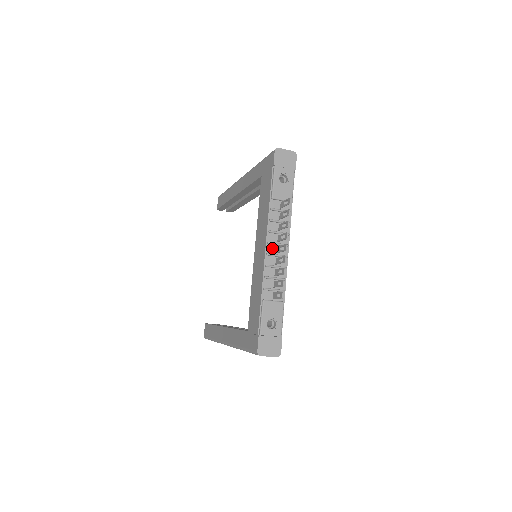
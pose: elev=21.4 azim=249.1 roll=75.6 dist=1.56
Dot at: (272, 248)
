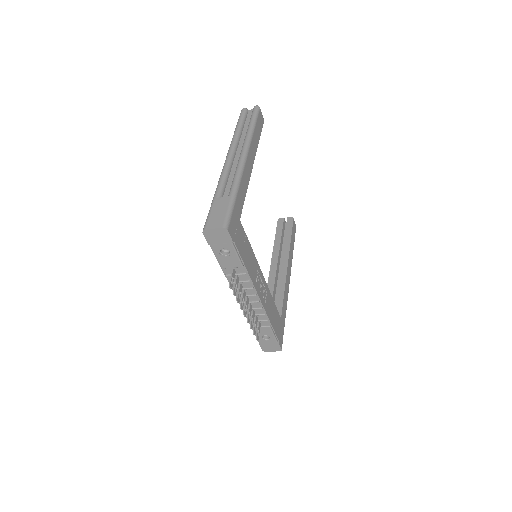
Dot at: occluded
